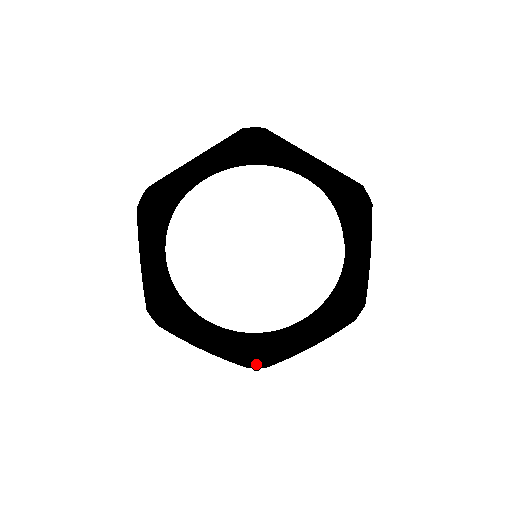
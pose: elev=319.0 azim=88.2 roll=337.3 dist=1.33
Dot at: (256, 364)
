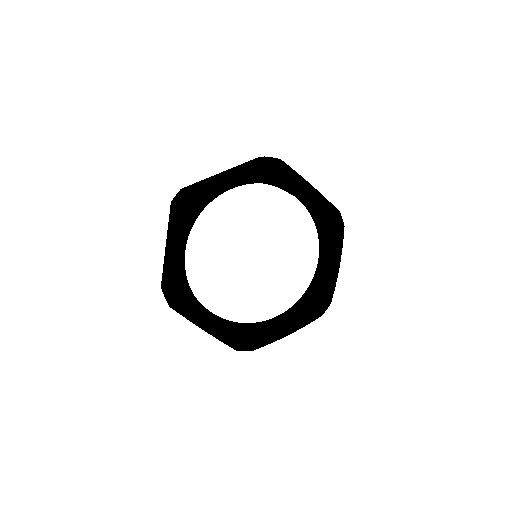
Dot at: (323, 309)
